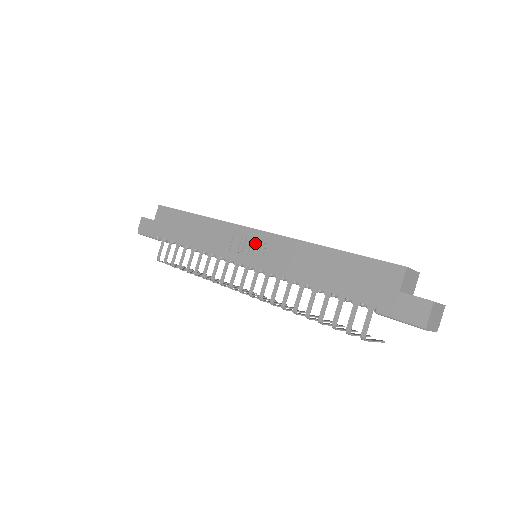
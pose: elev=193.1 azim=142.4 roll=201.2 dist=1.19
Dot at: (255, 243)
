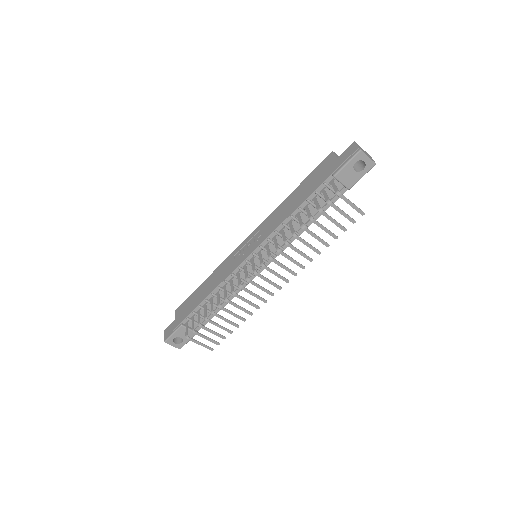
Dot at: (250, 242)
